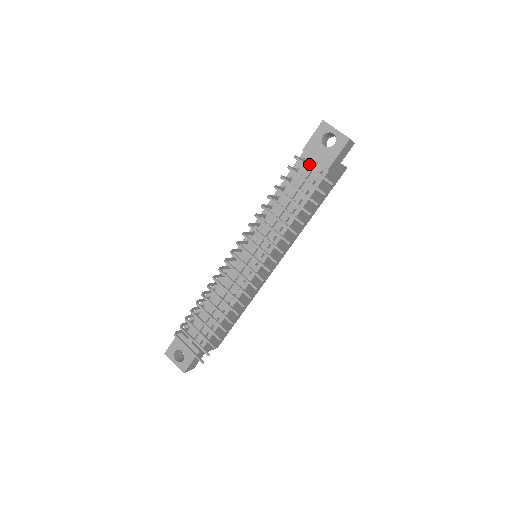
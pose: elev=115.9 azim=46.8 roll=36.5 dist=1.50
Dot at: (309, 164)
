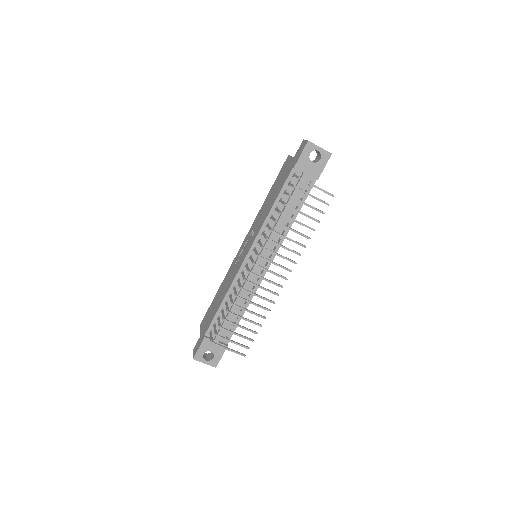
Dot at: occluded
